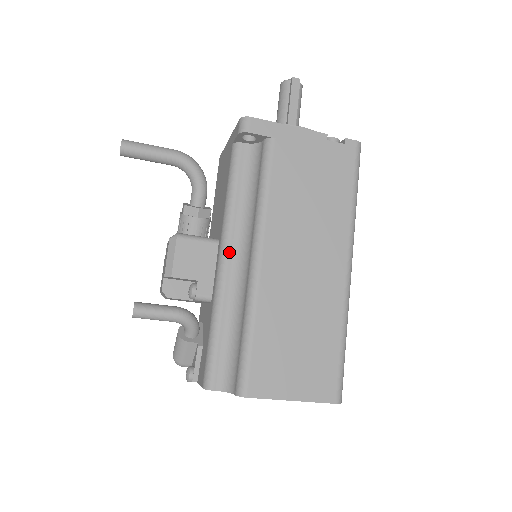
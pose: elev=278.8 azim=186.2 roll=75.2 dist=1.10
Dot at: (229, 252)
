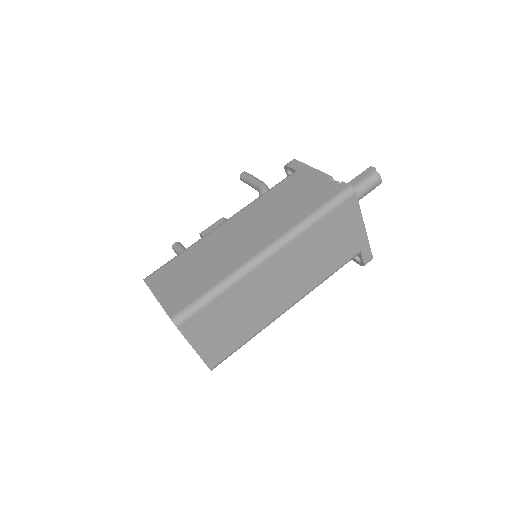
Dot at: occluded
